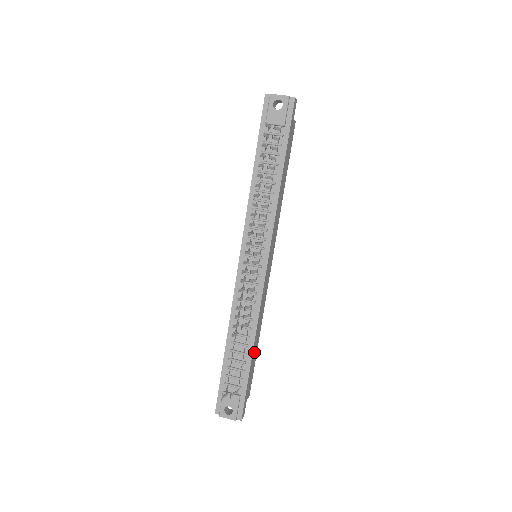
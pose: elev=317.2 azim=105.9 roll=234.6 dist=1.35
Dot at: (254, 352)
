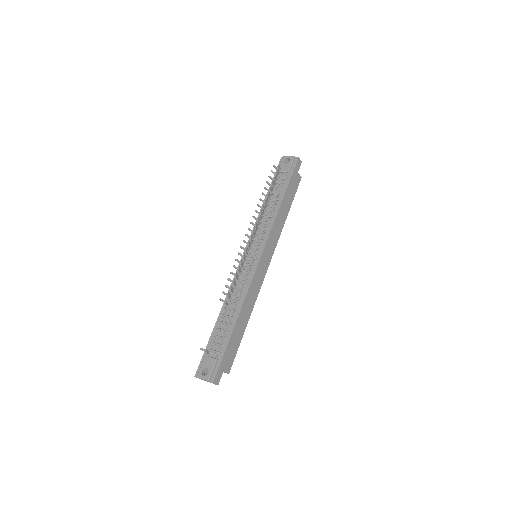
Dot at: (238, 328)
